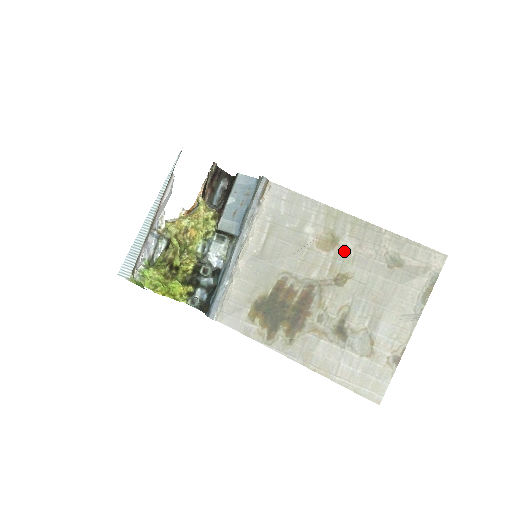
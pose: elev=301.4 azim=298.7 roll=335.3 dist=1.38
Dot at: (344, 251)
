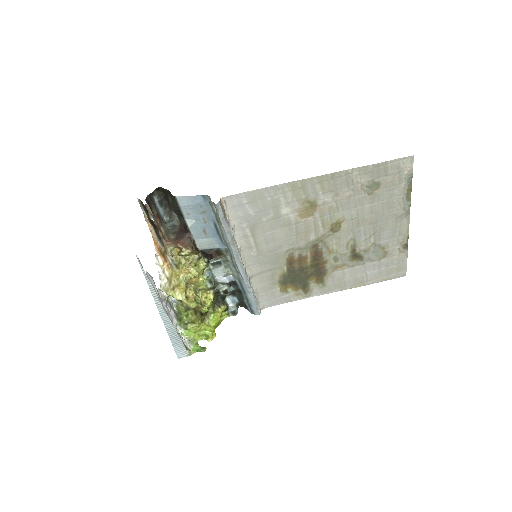
Dot at: (326, 207)
